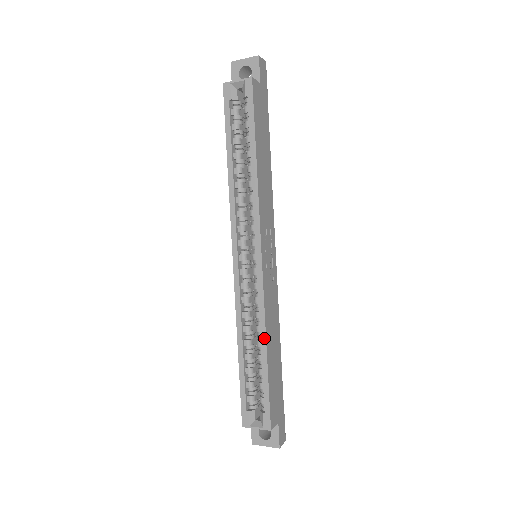
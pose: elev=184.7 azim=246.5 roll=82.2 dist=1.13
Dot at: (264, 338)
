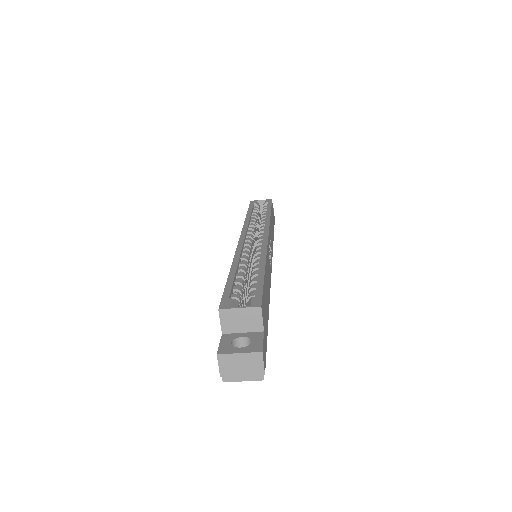
Dot at: (264, 261)
